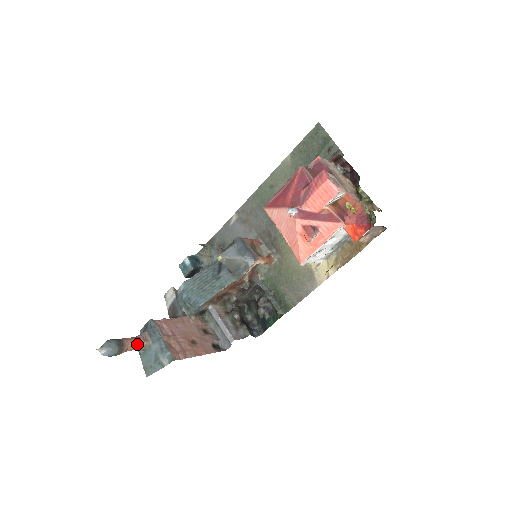
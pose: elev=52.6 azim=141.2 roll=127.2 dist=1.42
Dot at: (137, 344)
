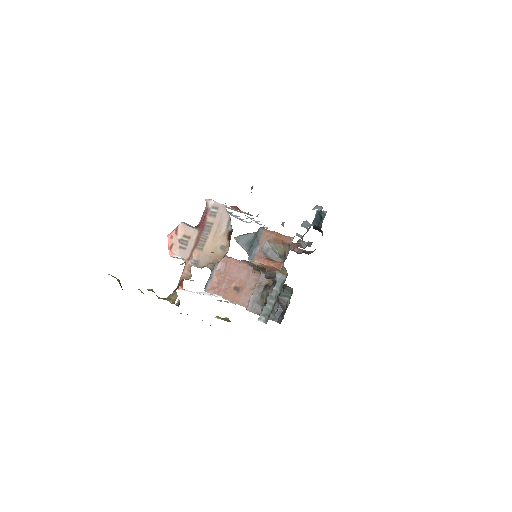
Dot at: occluded
